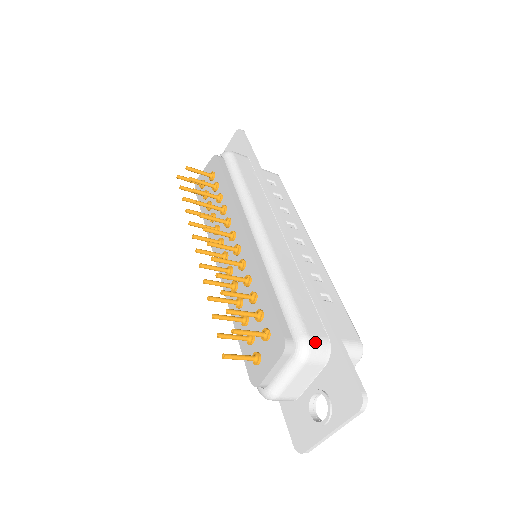
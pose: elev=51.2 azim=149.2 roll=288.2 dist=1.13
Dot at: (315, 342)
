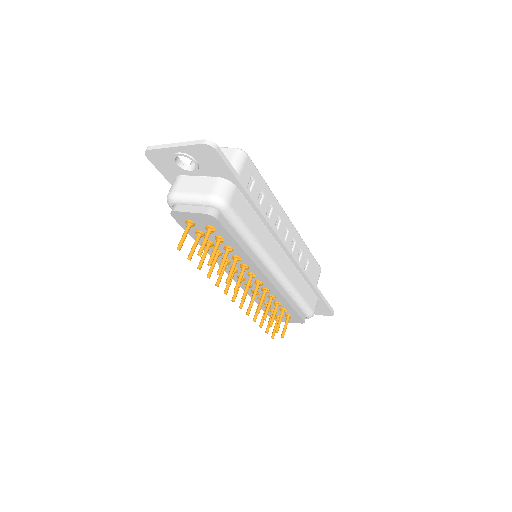
Dot at: occluded
